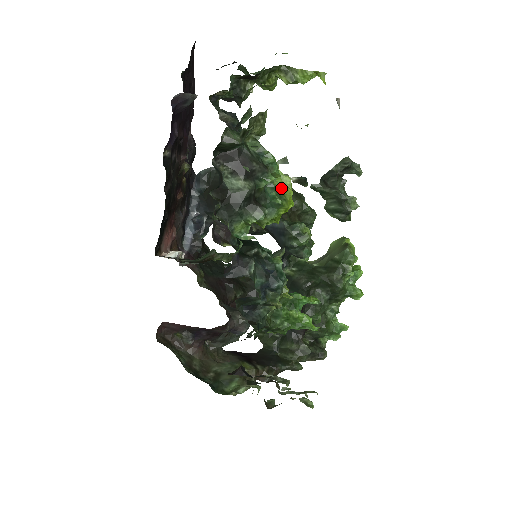
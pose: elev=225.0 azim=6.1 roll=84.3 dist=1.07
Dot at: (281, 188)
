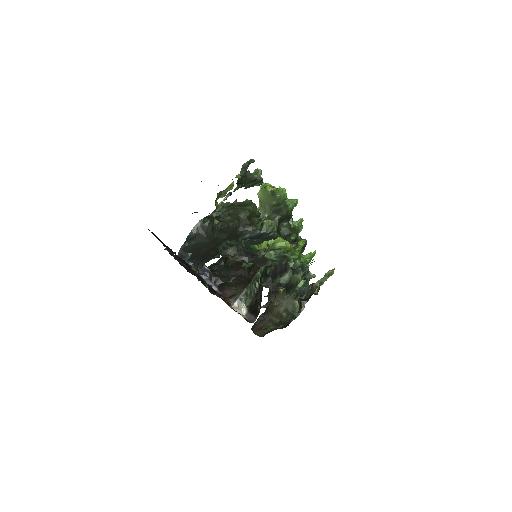
Dot at: (281, 245)
